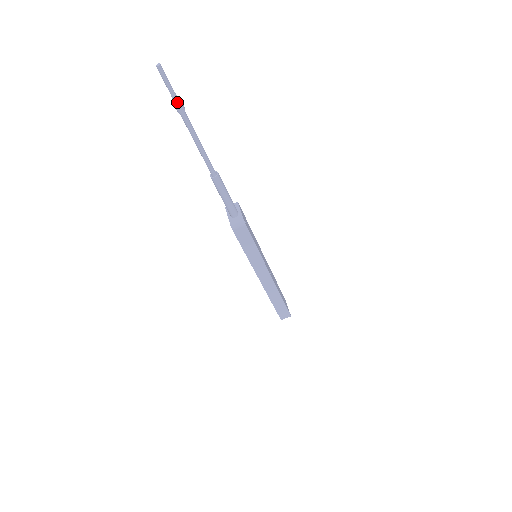
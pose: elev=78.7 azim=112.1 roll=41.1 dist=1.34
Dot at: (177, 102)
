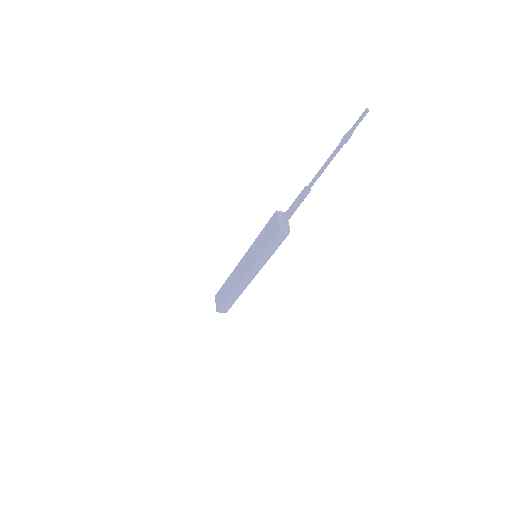
Dot at: (350, 136)
